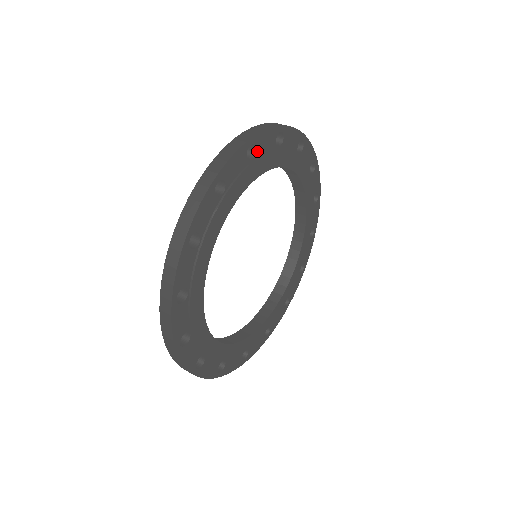
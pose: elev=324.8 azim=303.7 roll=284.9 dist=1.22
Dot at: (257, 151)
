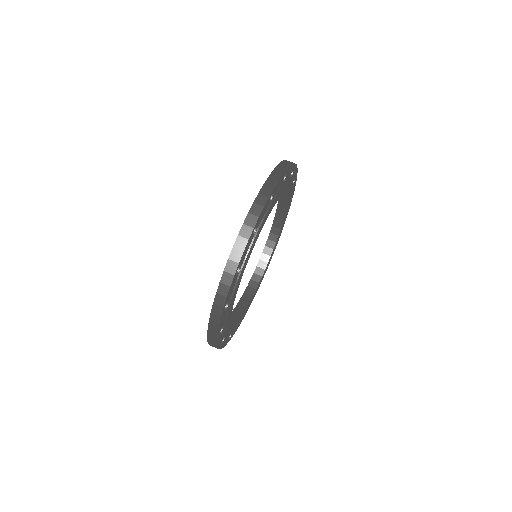
Dot at: (229, 299)
